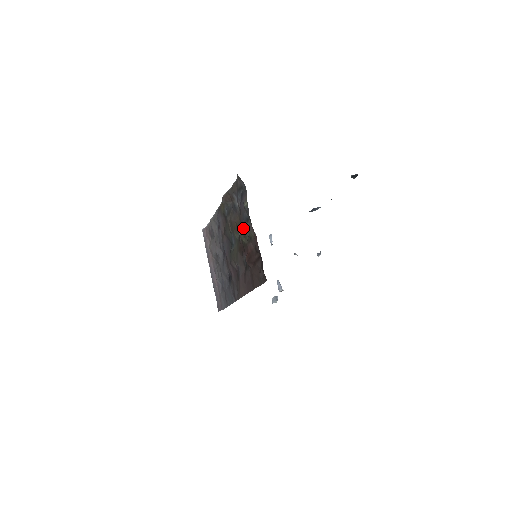
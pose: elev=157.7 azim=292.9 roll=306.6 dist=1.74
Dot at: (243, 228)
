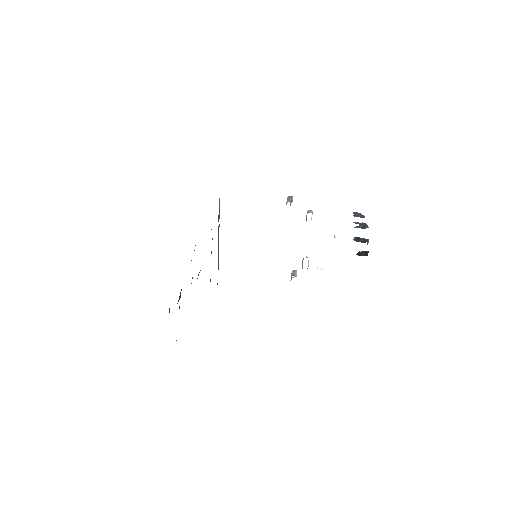
Dot at: (180, 293)
